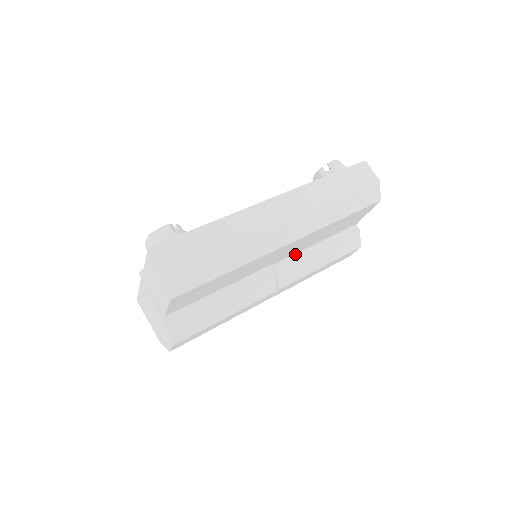
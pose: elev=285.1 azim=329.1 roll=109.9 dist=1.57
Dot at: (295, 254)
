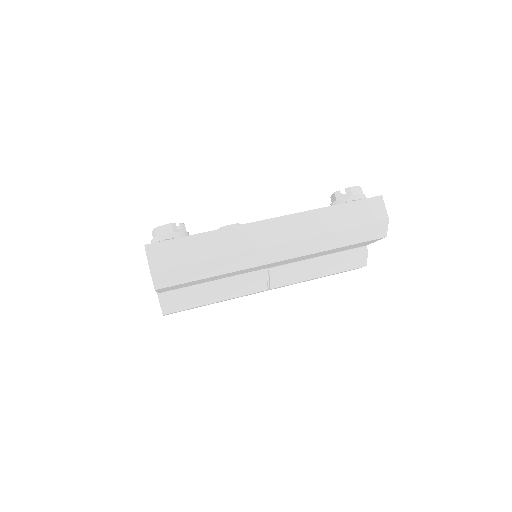
Dot at: (293, 262)
